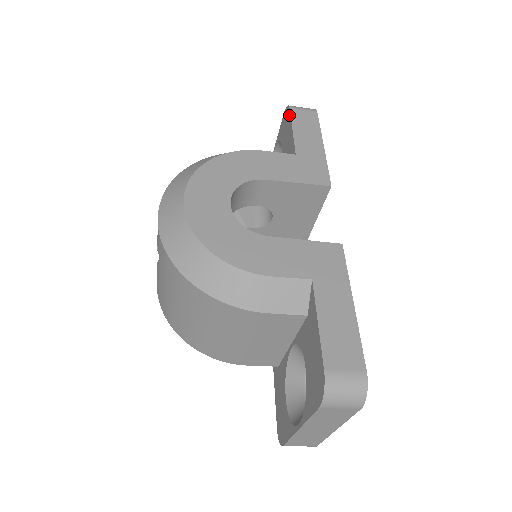
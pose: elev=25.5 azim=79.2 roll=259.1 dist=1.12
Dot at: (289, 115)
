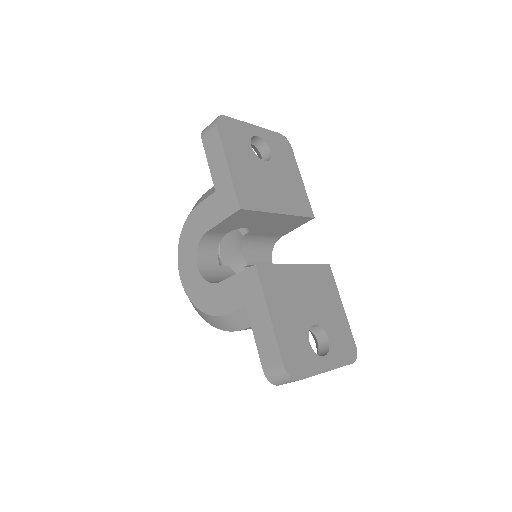
Dot at: (204, 145)
